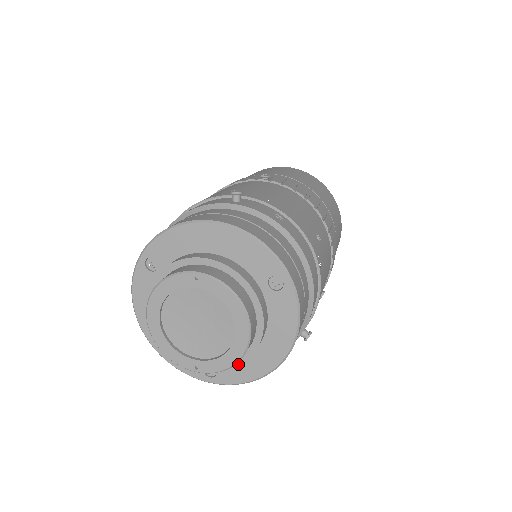
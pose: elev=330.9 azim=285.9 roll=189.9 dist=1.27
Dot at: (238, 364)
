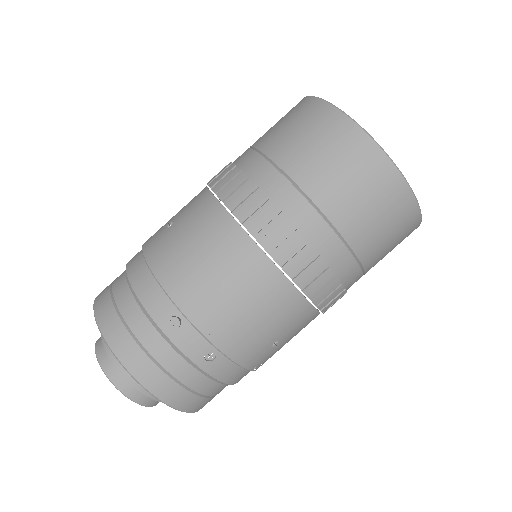
Dot at: occluded
